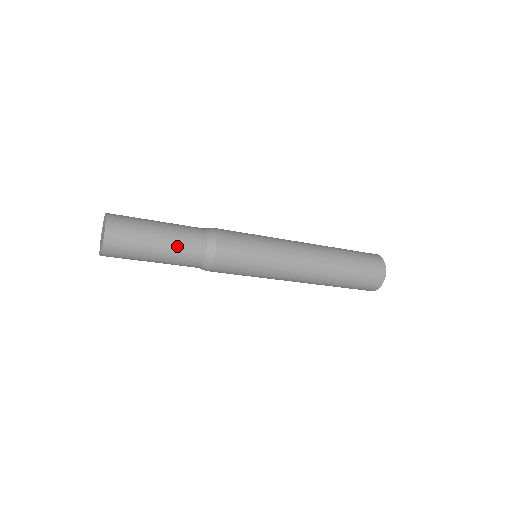
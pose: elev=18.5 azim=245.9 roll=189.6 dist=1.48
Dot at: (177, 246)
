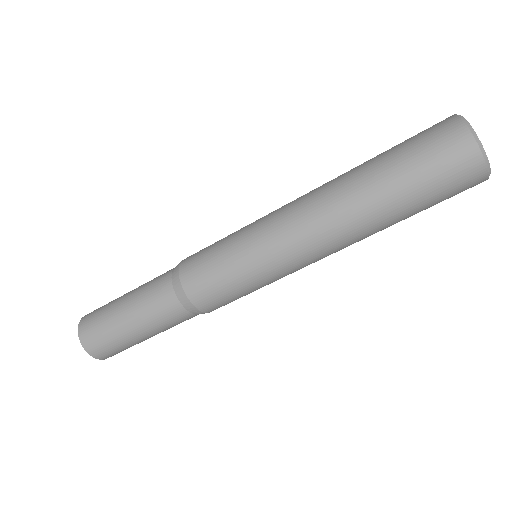
Dot at: occluded
